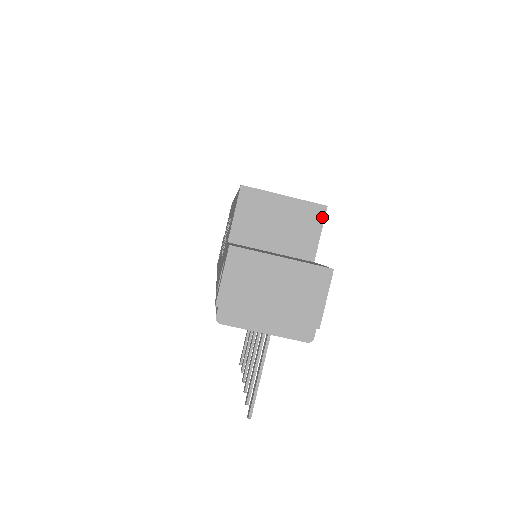
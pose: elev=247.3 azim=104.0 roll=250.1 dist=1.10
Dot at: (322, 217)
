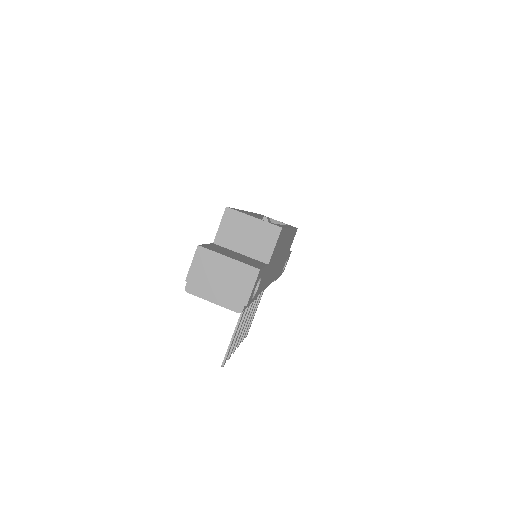
Dot at: (277, 235)
